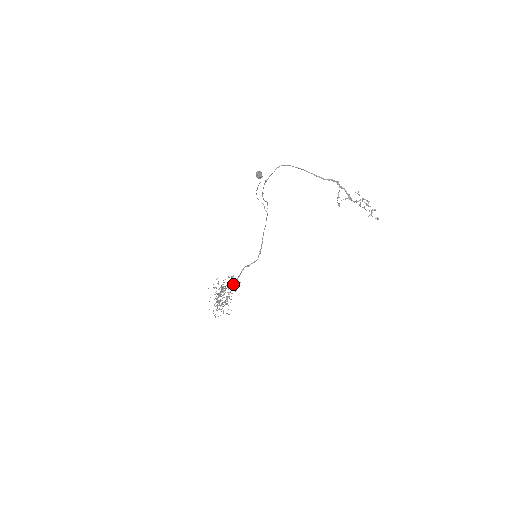
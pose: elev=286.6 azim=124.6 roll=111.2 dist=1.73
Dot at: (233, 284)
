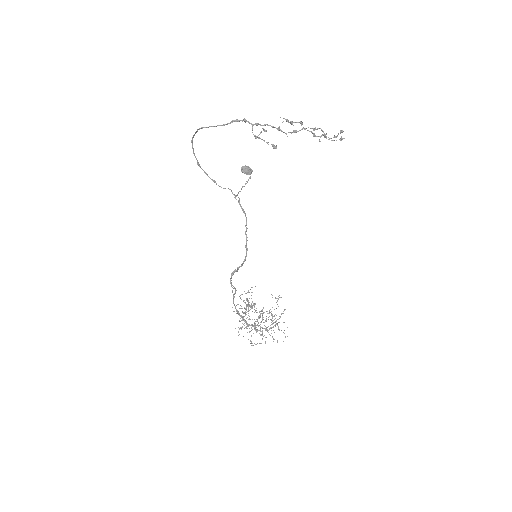
Dot at: (247, 298)
